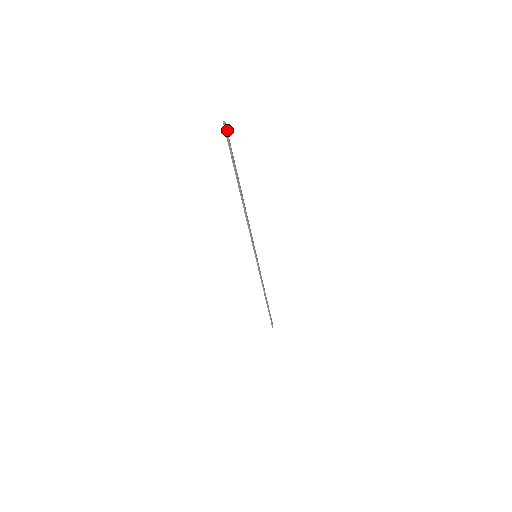
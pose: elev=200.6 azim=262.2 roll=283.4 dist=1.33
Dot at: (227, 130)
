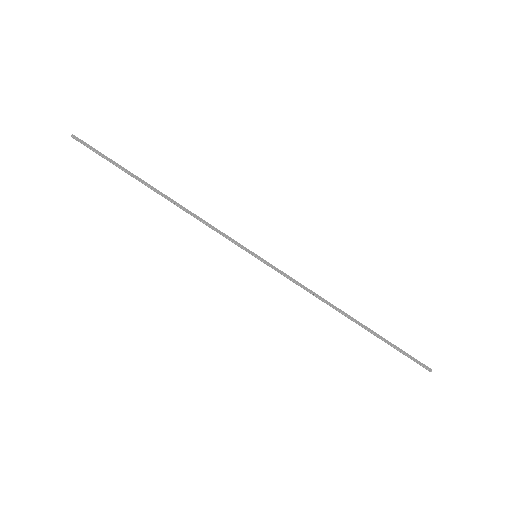
Dot at: (82, 140)
